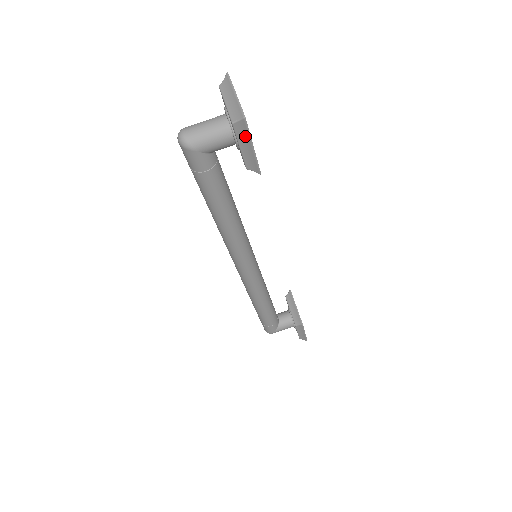
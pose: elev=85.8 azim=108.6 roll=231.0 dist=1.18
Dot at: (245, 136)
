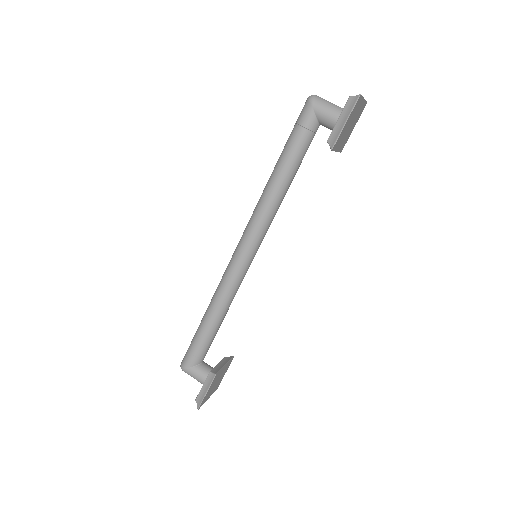
Dot at: (349, 110)
